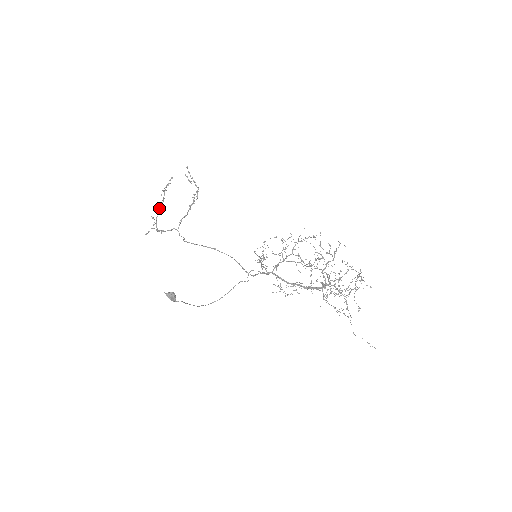
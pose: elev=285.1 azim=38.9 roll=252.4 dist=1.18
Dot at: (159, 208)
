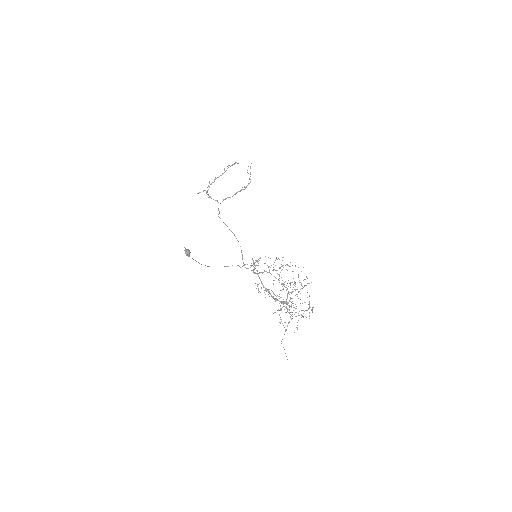
Dot at: (217, 177)
